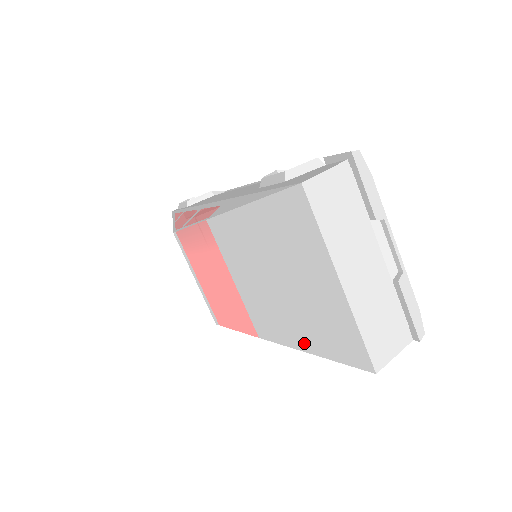
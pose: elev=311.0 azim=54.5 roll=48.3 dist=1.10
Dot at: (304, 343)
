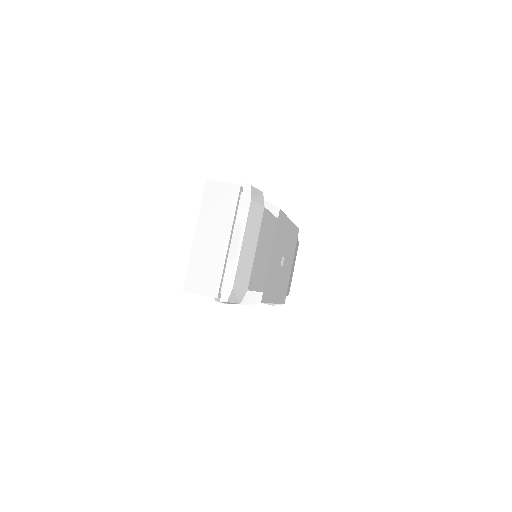
Dot at: occluded
